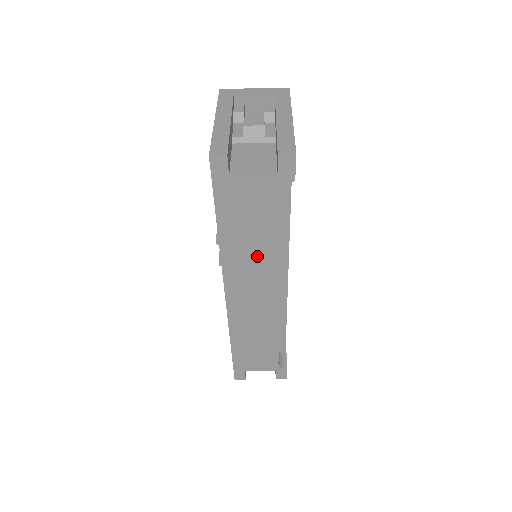
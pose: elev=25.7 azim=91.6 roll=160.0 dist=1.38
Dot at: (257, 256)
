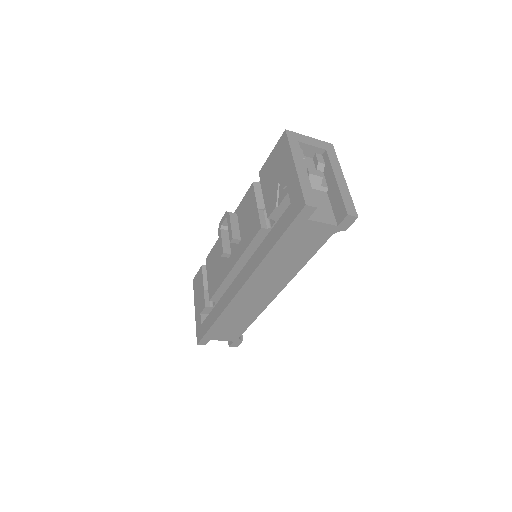
Dot at: (284, 268)
